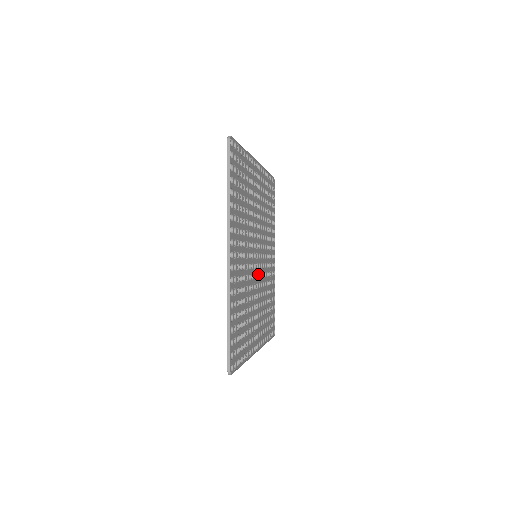
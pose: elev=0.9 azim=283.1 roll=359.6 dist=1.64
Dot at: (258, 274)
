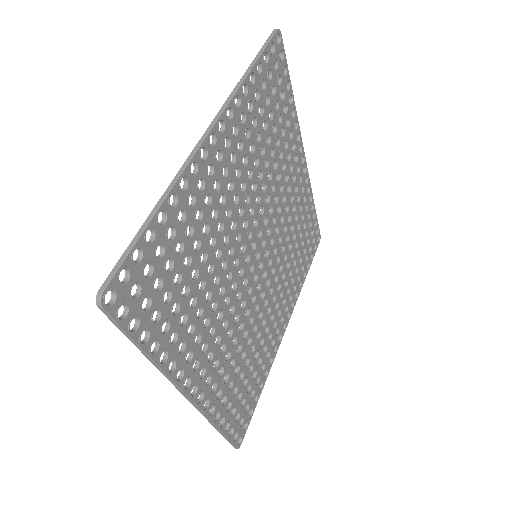
Dot at: (267, 266)
